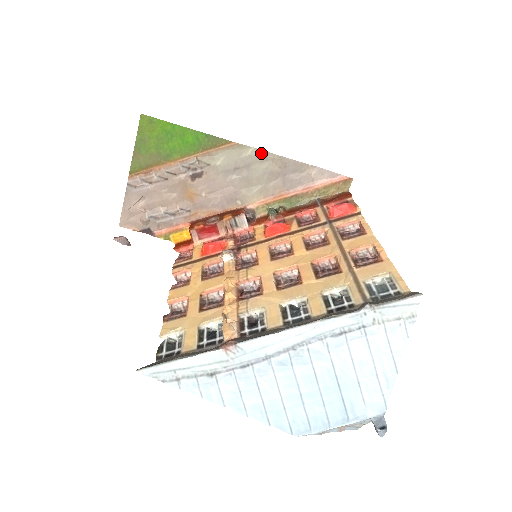
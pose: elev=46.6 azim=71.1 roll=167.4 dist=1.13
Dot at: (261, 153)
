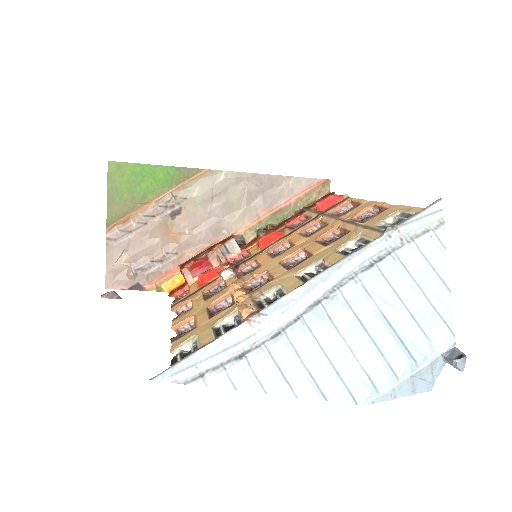
Dot at: (234, 175)
